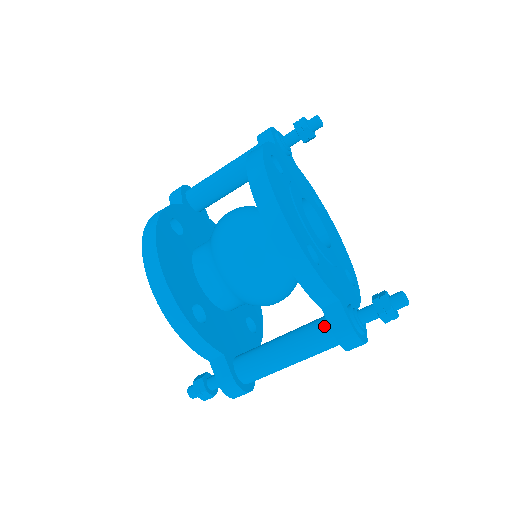
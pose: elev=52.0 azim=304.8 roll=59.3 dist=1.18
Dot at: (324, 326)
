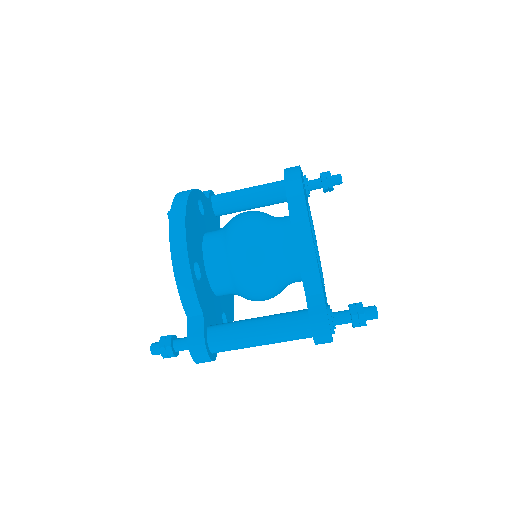
Dot at: (302, 314)
